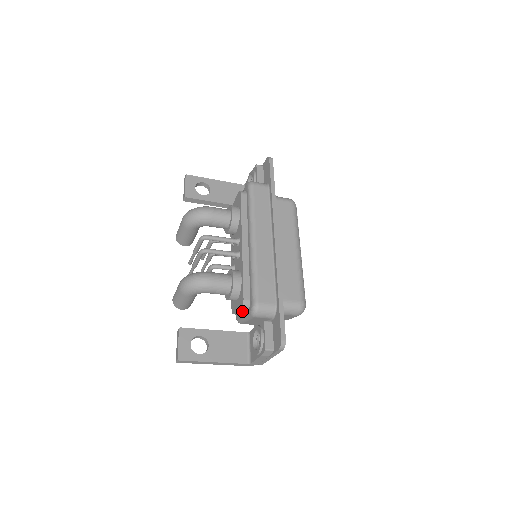
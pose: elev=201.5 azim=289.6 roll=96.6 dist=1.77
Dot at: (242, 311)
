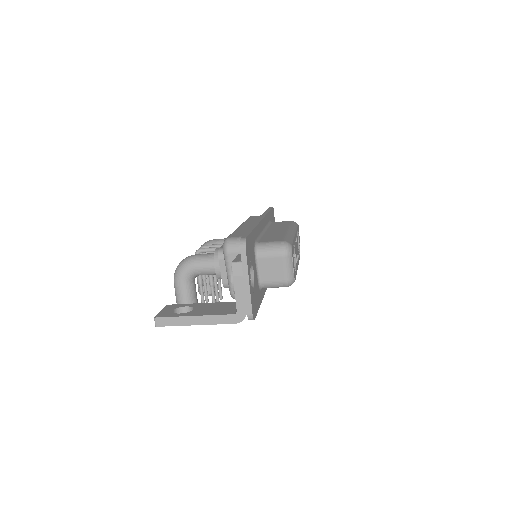
Dot at: (223, 266)
